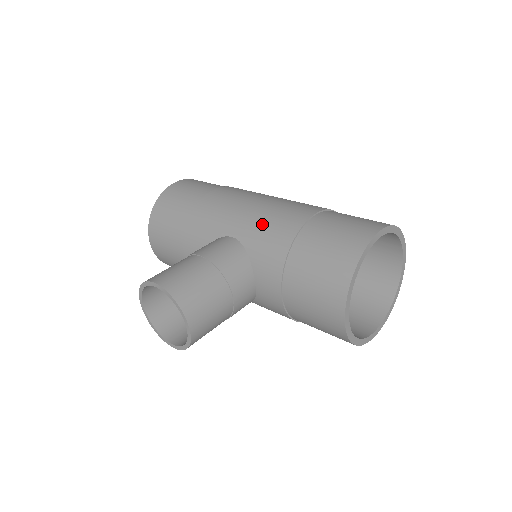
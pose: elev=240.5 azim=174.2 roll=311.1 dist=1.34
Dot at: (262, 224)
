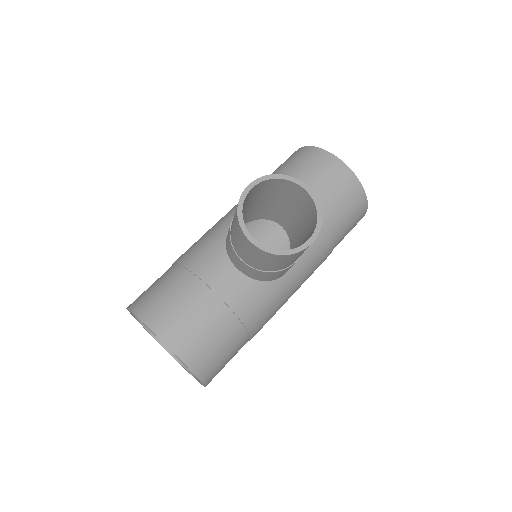
Dot at: occluded
